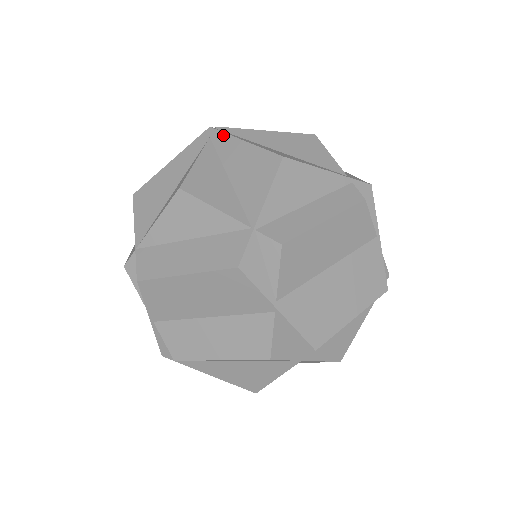
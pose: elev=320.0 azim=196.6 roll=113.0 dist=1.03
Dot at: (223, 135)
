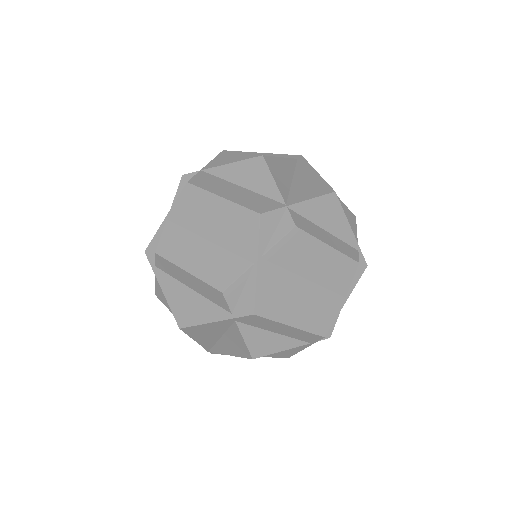
Dot at: (307, 163)
